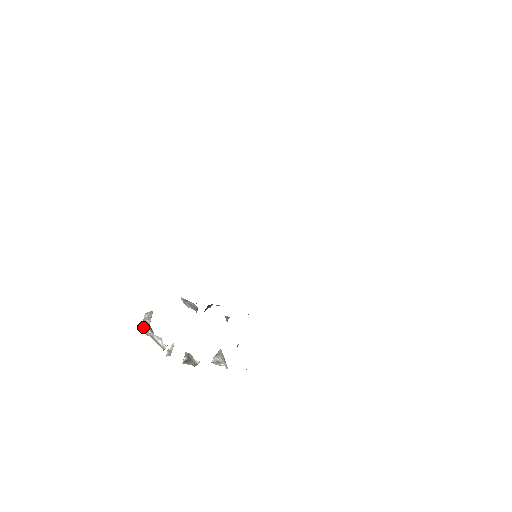
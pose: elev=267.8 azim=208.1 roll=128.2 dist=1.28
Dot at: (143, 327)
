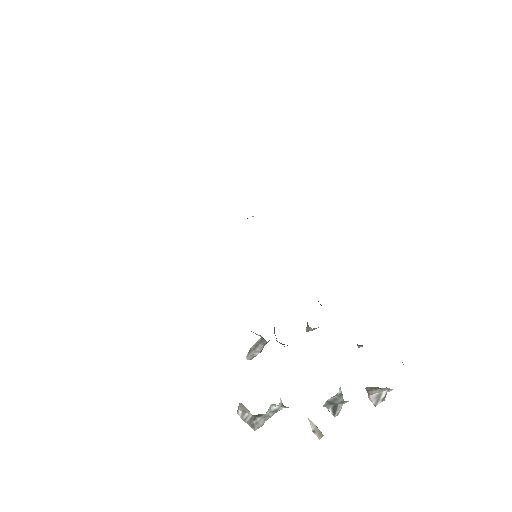
Dot at: (251, 426)
